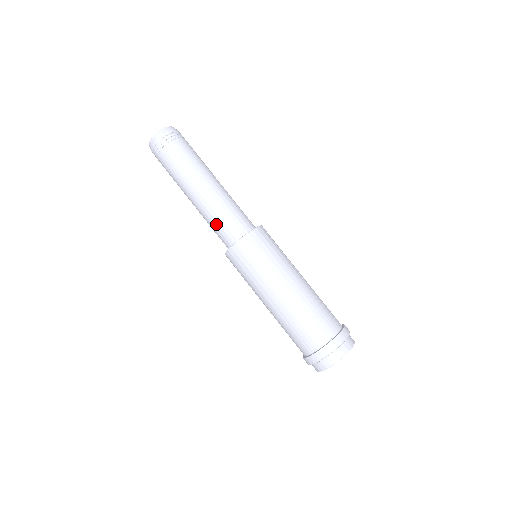
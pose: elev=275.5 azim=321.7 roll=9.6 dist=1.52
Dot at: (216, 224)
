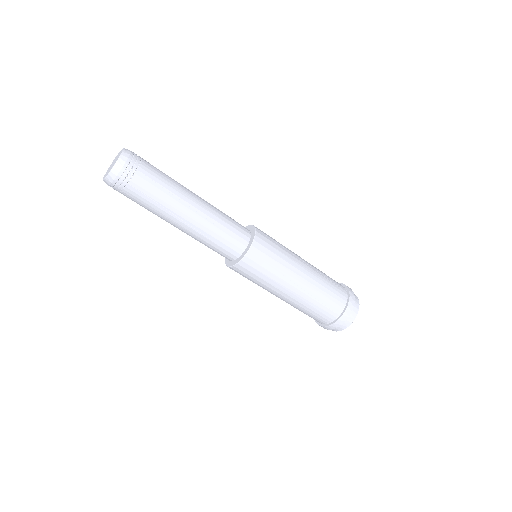
Dot at: (213, 245)
